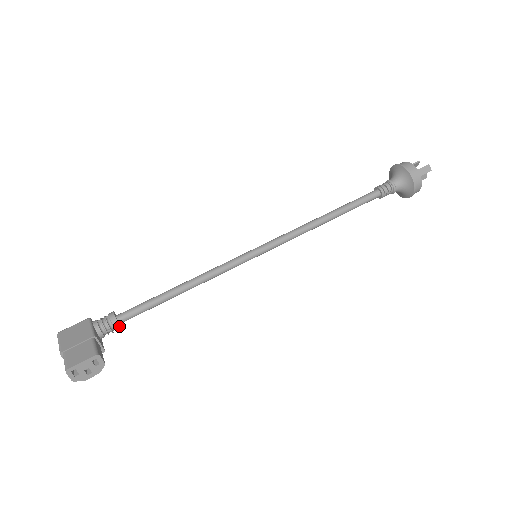
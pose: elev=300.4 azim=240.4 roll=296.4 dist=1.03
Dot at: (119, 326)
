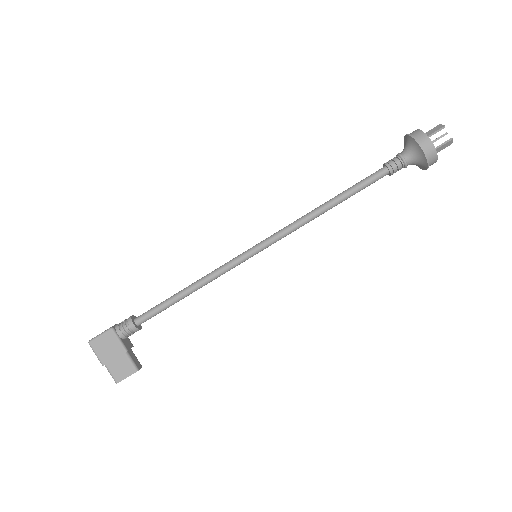
Dot at: (140, 329)
